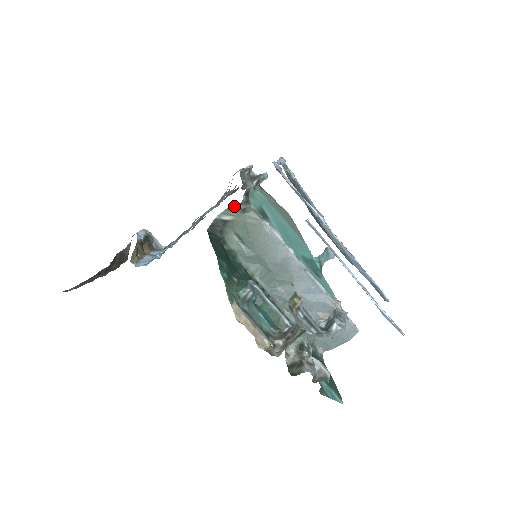
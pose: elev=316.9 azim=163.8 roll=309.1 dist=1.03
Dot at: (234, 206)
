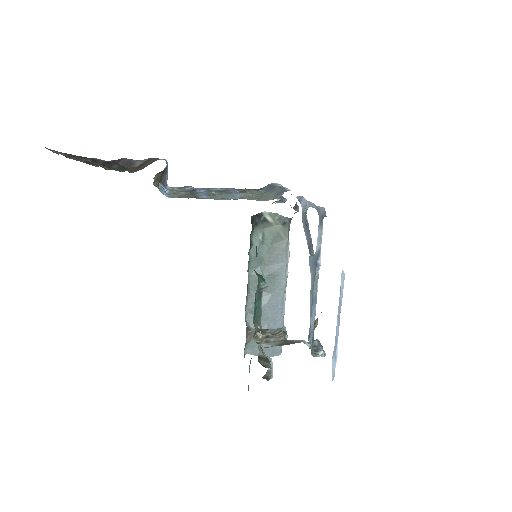
Dot at: (283, 216)
